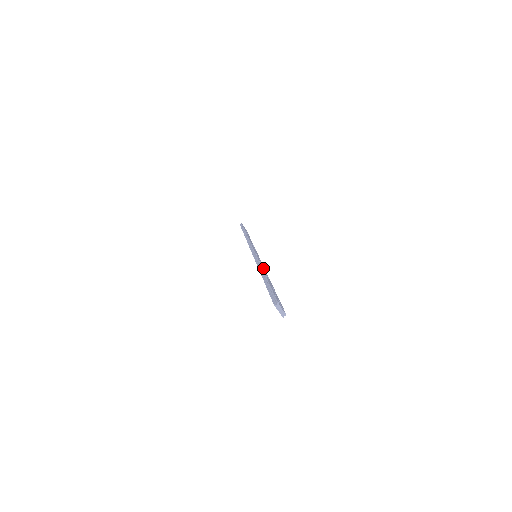
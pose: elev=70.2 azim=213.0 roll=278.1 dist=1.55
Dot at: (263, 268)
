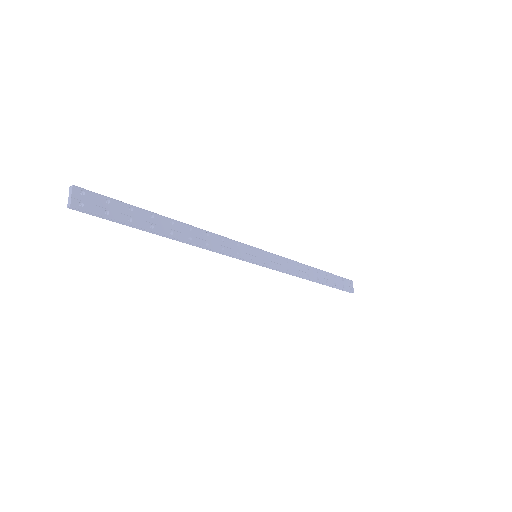
Dot at: (214, 241)
